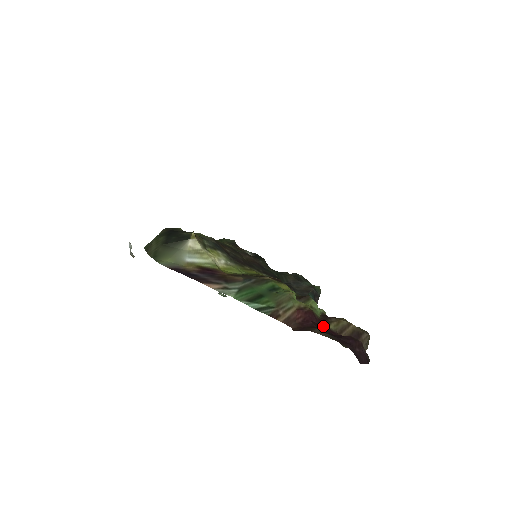
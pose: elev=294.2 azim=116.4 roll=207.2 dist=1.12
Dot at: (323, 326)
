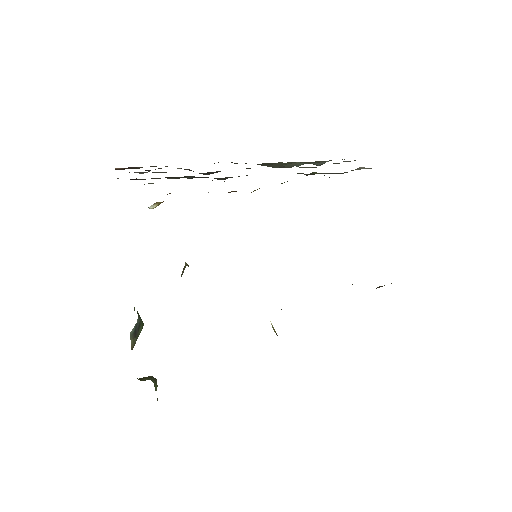
Dot at: occluded
